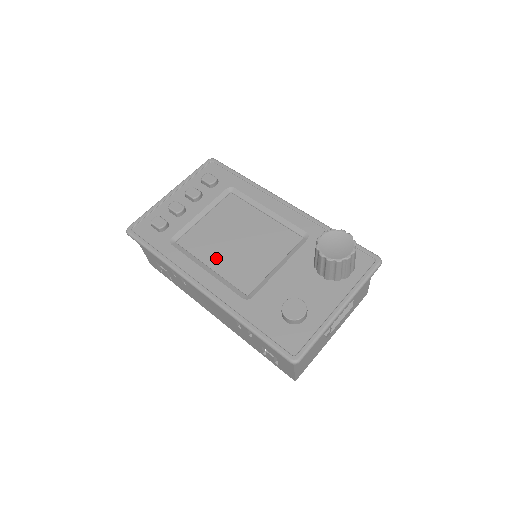
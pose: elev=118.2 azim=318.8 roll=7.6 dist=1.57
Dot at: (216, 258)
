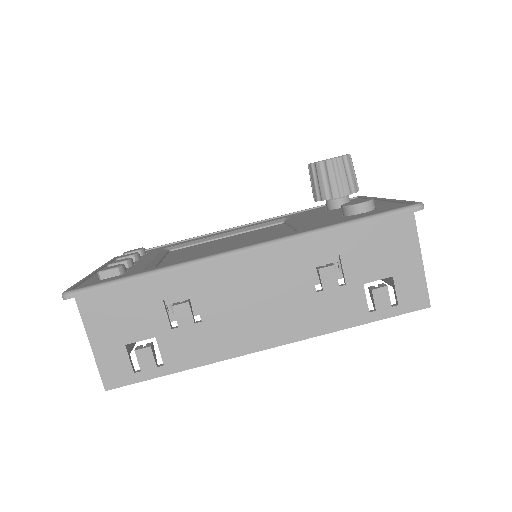
Dot at: occluded
